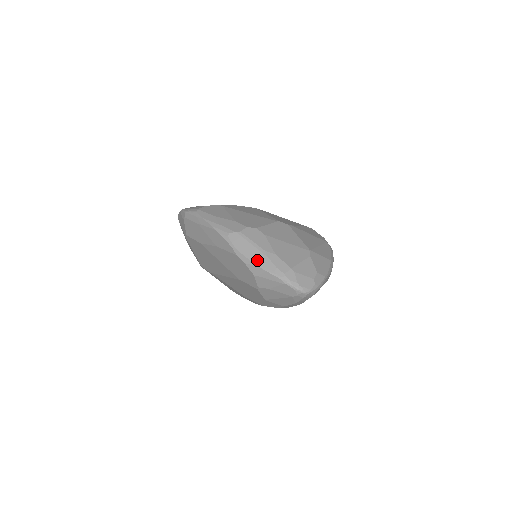
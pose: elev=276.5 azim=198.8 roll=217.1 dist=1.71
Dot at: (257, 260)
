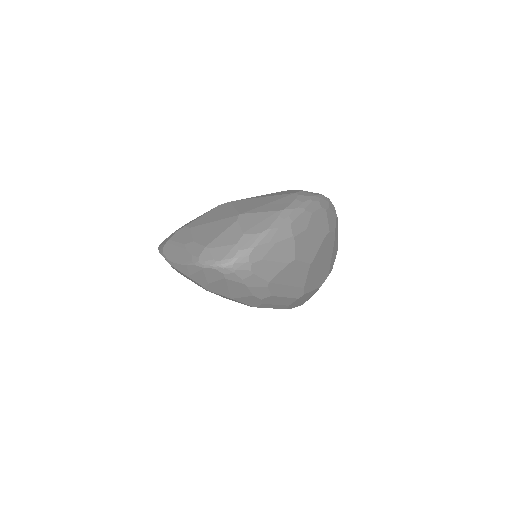
Dot at: (180, 259)
